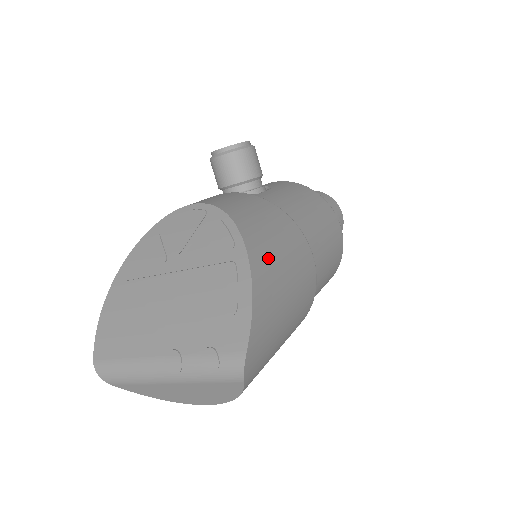
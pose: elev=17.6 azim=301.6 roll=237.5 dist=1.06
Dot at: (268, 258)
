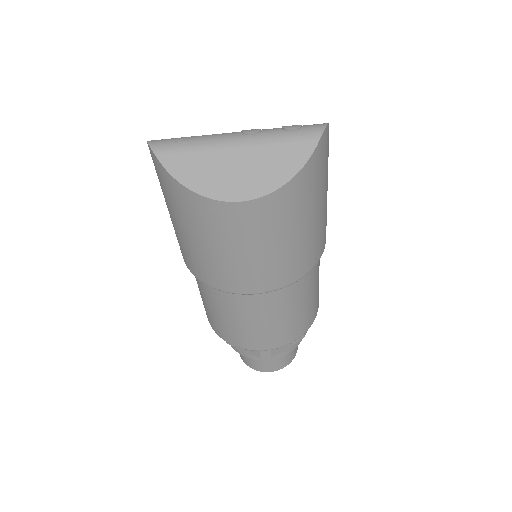
Dot at: occluded
